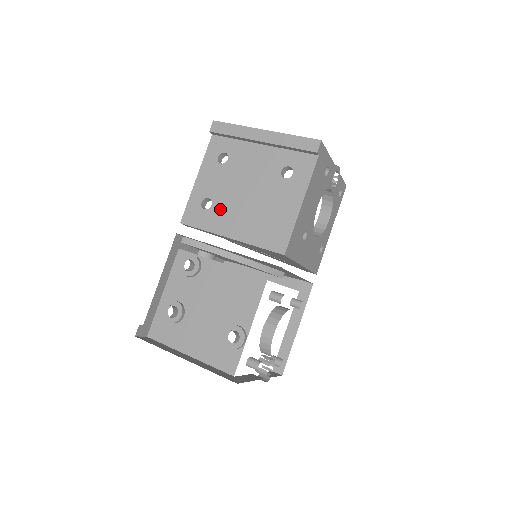
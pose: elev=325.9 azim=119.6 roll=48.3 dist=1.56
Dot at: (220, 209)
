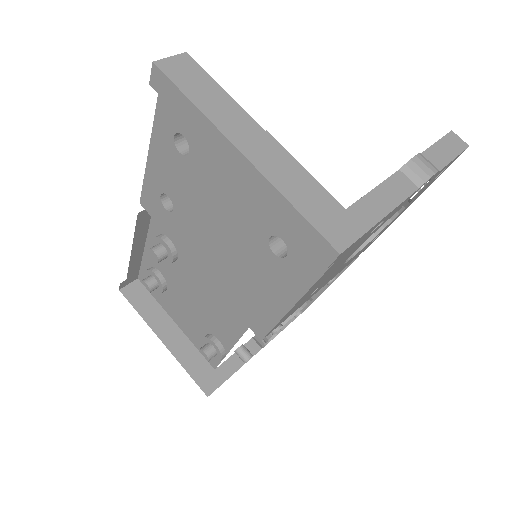
Dot at: (184, 224)
